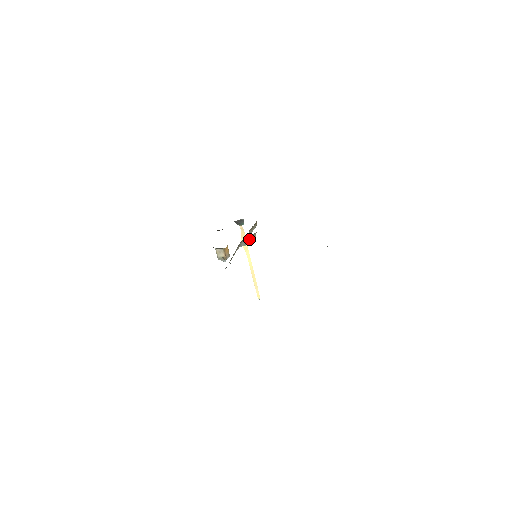
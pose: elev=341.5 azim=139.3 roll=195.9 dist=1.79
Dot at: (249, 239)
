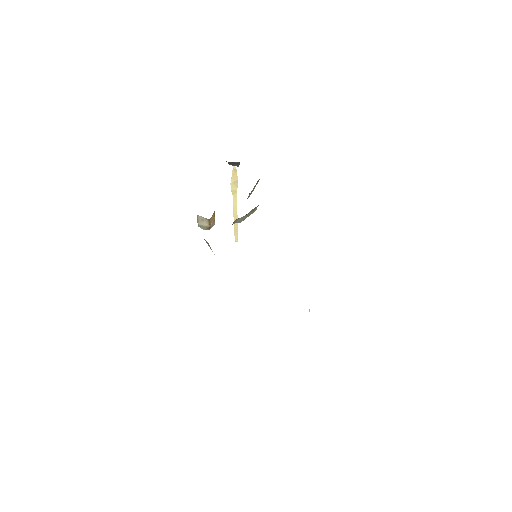
Dot at: (248, 214)
